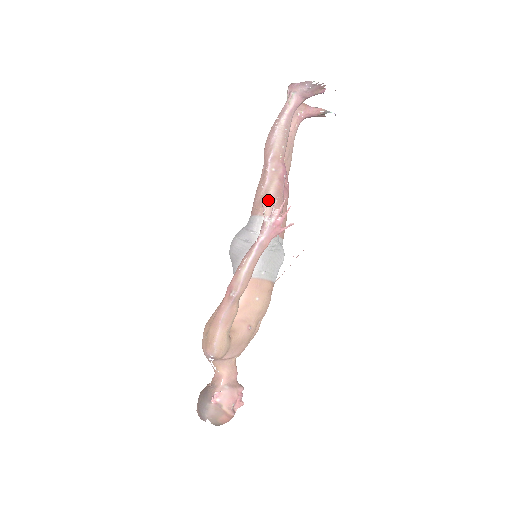
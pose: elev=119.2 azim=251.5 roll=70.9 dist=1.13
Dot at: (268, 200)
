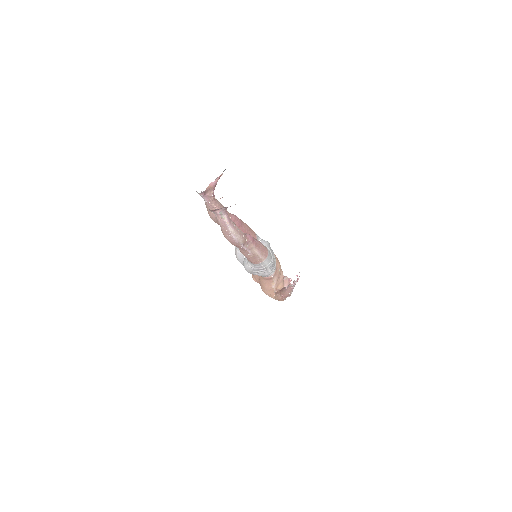
Dot at: (259, 256)
